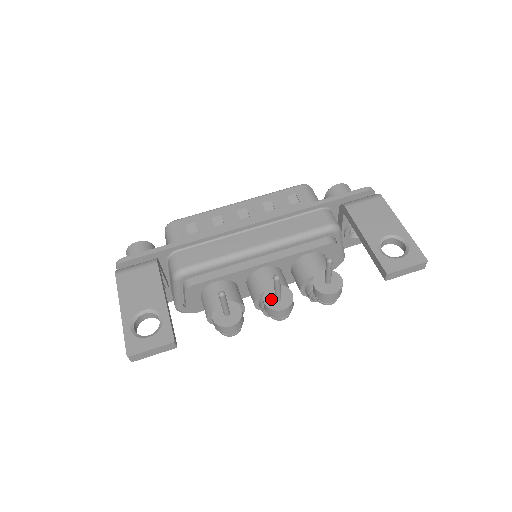
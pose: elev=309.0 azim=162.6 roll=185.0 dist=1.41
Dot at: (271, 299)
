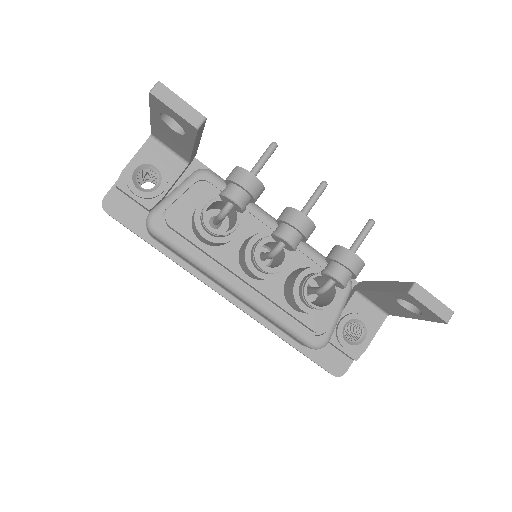
Dot at: occluded
